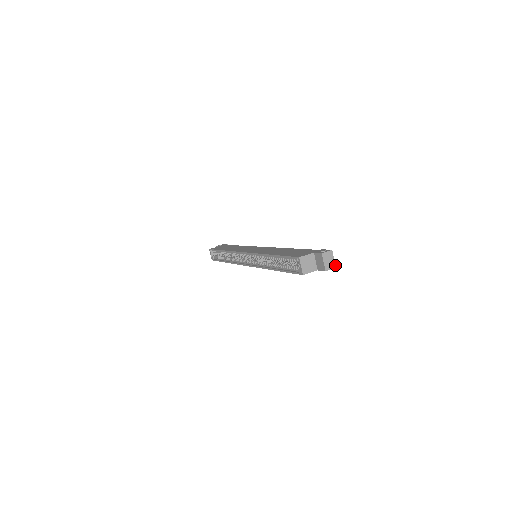
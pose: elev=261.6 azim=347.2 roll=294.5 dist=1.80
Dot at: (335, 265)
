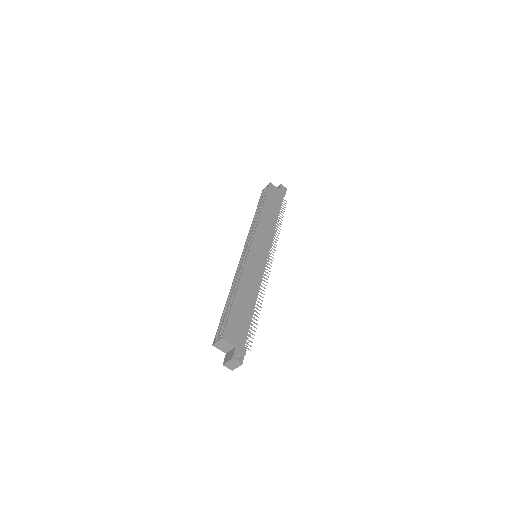
Dot at: occluded
